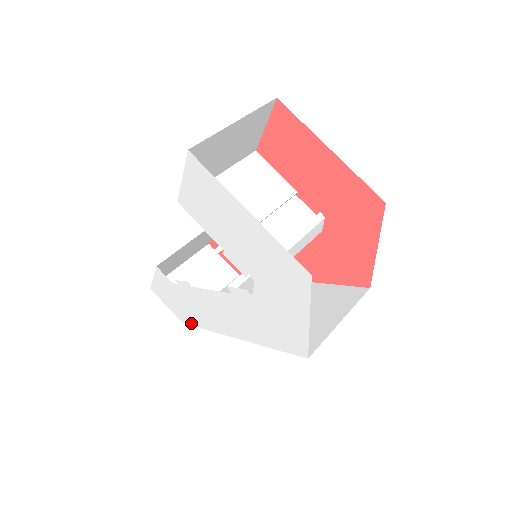
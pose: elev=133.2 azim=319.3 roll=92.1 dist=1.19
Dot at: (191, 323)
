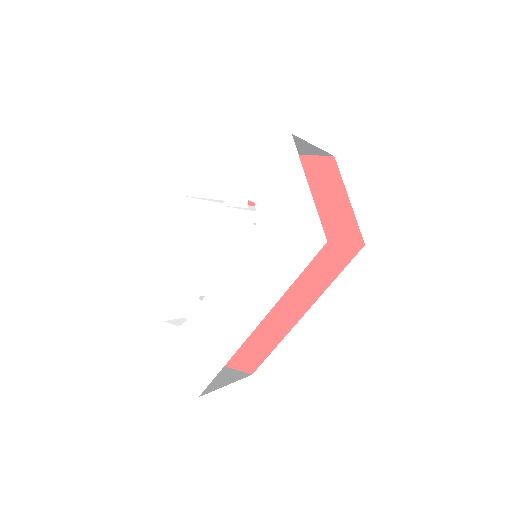
Dot at: (208, 379)
